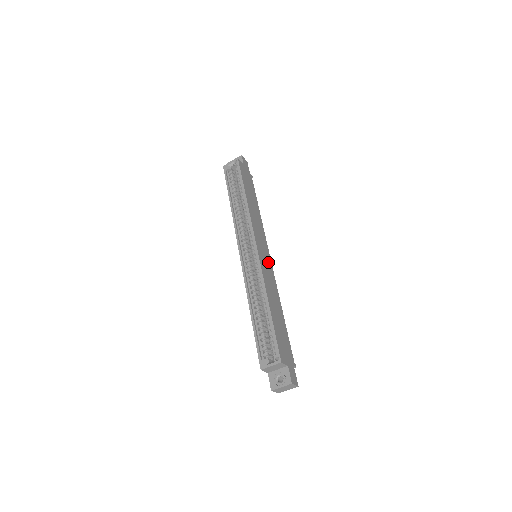
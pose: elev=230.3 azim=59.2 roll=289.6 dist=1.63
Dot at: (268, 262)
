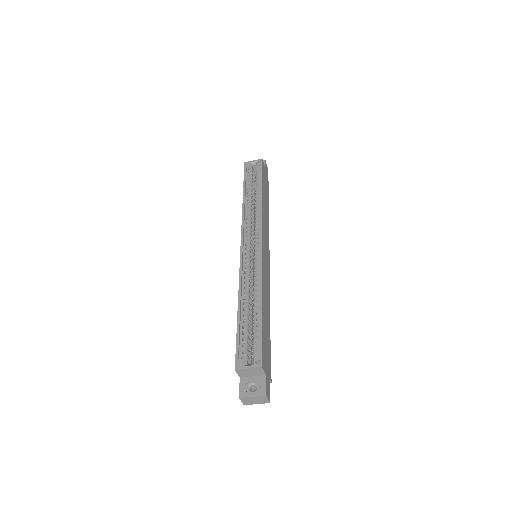
Dot at: (267, 265)
